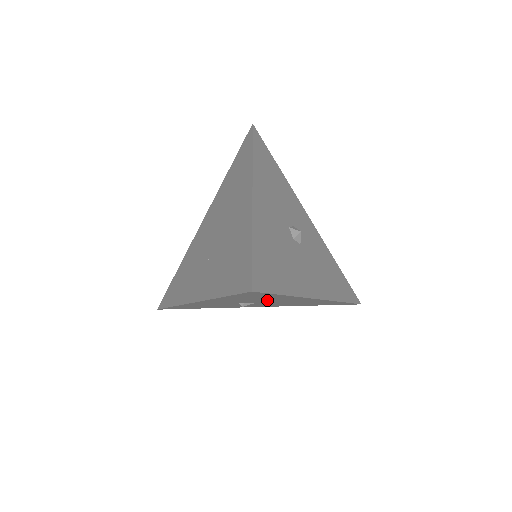
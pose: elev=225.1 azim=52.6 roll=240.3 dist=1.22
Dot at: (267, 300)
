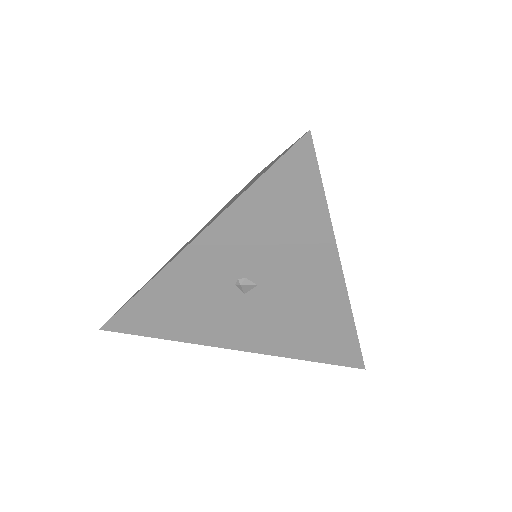
Dot at: (283, 257)
